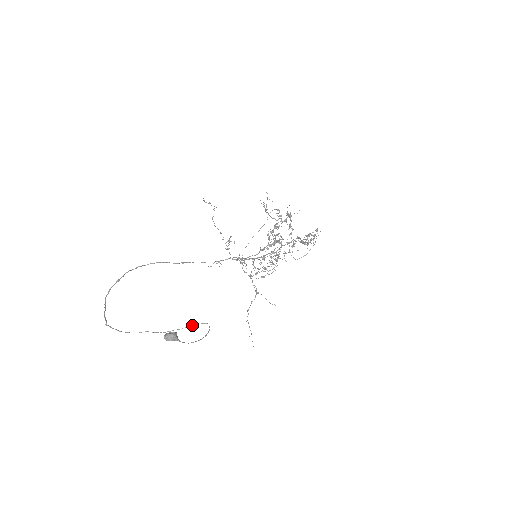
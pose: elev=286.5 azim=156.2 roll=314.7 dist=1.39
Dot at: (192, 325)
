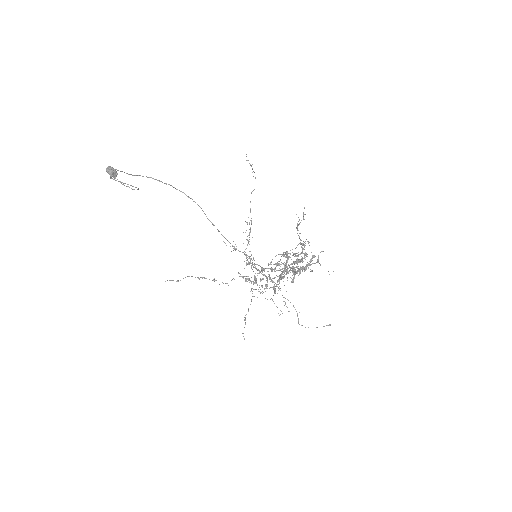
Dot at: (134, 189)
